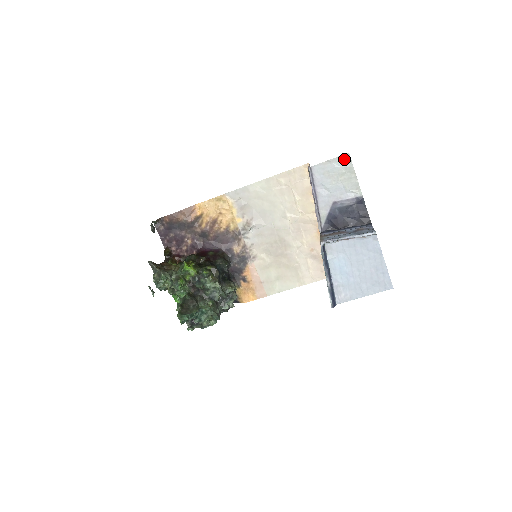
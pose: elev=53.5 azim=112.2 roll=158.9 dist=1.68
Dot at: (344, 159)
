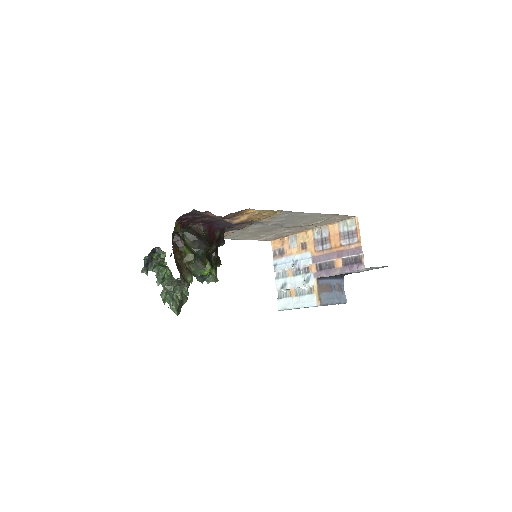
Dot at: occluded
